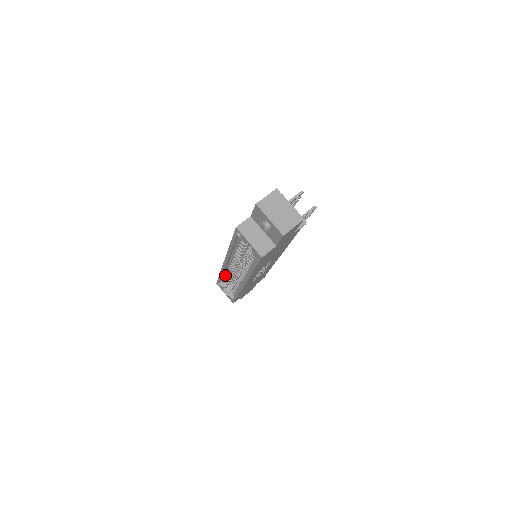
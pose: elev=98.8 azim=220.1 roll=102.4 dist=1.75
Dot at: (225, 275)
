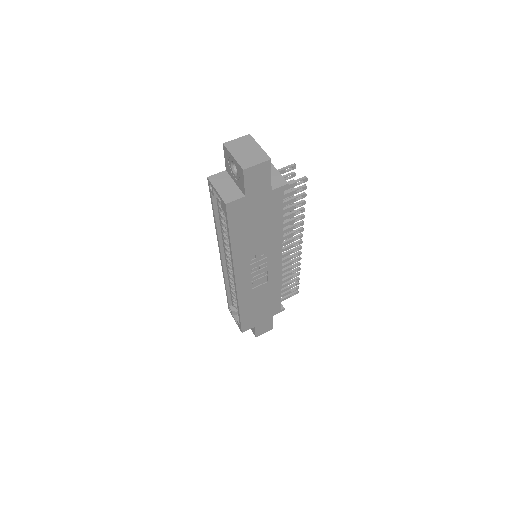
Dot at: (230, 288)
